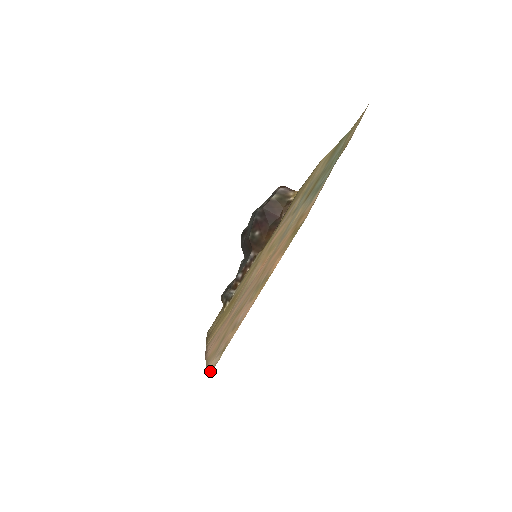
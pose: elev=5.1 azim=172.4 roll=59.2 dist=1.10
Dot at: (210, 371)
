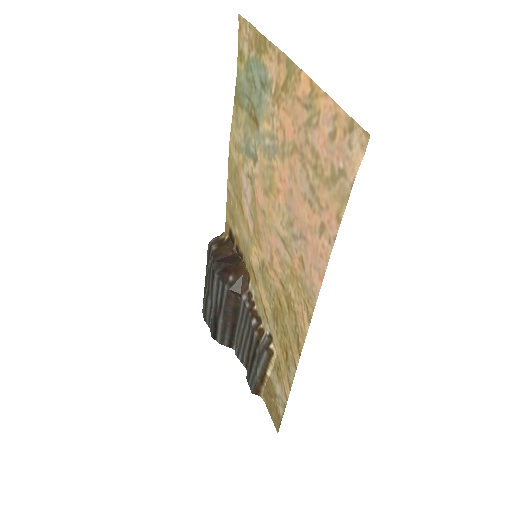
Dot at: (363, 149)
